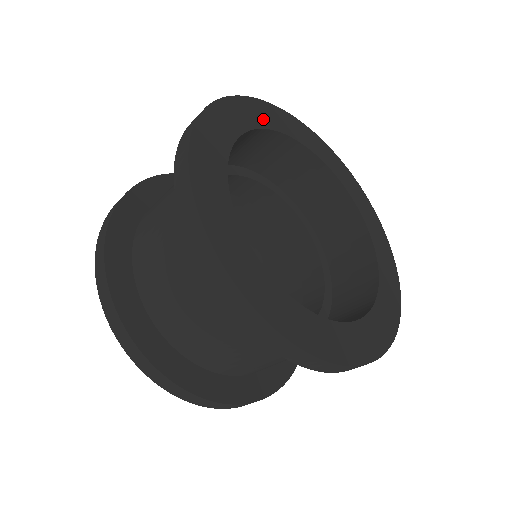
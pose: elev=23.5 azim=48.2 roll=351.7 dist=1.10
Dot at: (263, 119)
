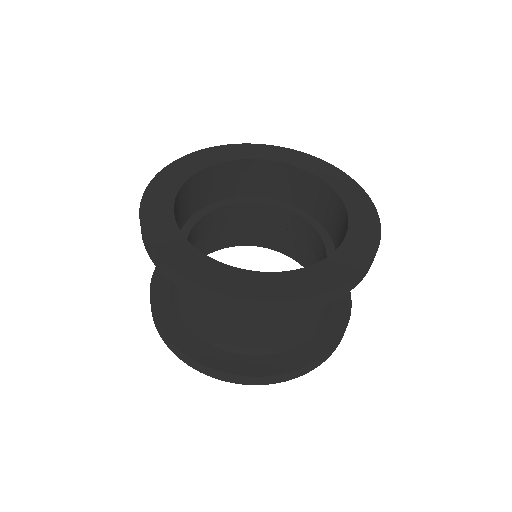
Dot at: (230, 155)
